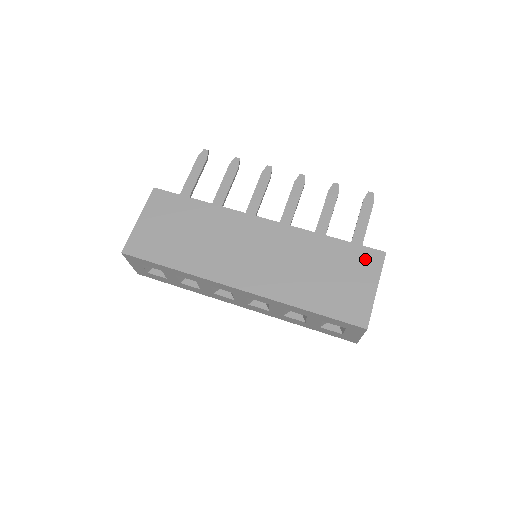
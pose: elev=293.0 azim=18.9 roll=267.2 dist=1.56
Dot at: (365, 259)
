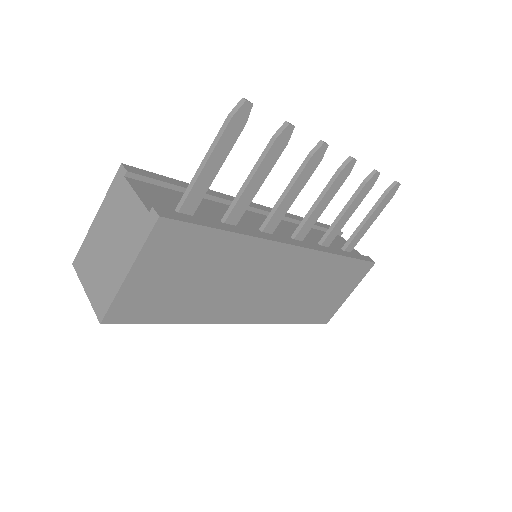
Dot at: (358, 272)
